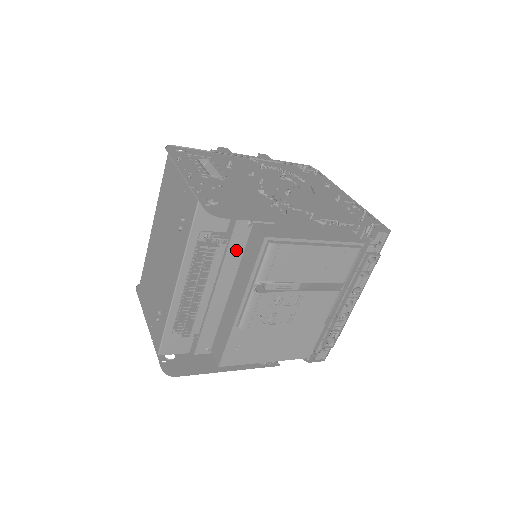
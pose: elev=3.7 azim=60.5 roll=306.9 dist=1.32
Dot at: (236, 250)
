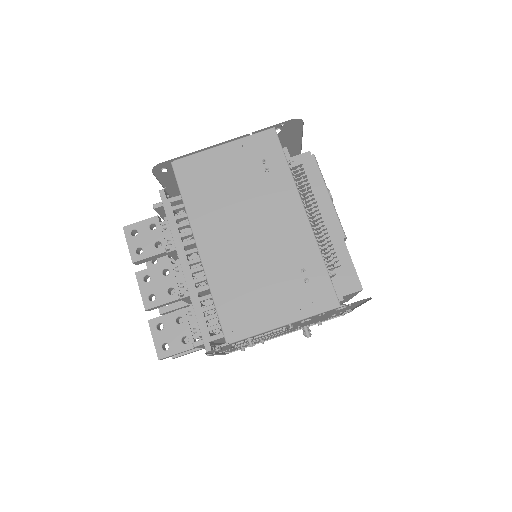
Dot at: occluded
